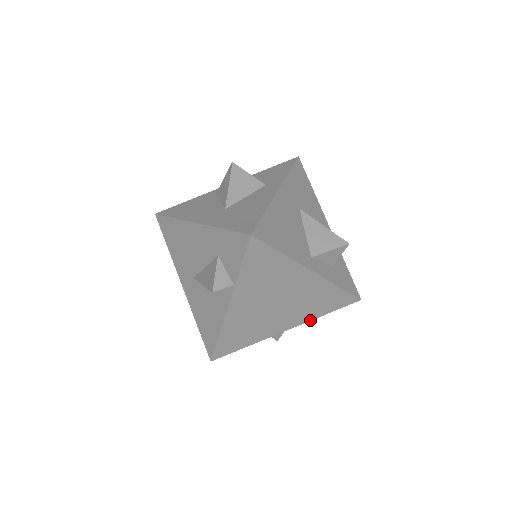
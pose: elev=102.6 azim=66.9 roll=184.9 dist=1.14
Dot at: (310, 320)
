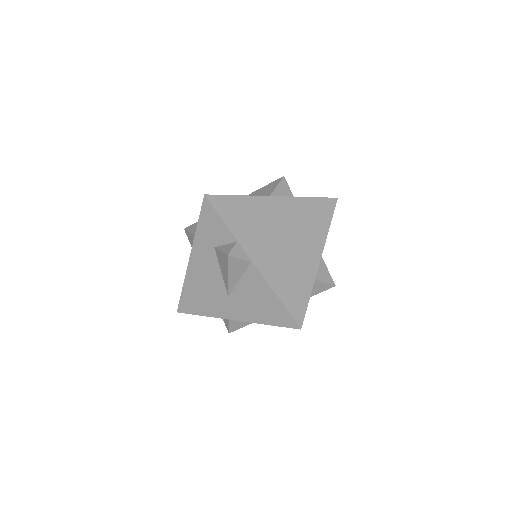
Dot at: (326, 238)
